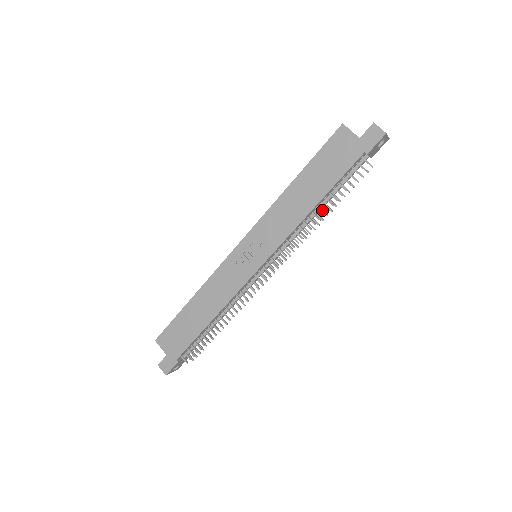
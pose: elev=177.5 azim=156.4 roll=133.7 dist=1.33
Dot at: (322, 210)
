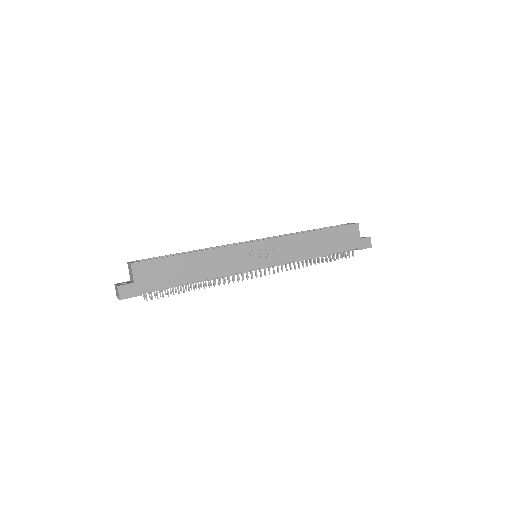
Dot at: occluded
